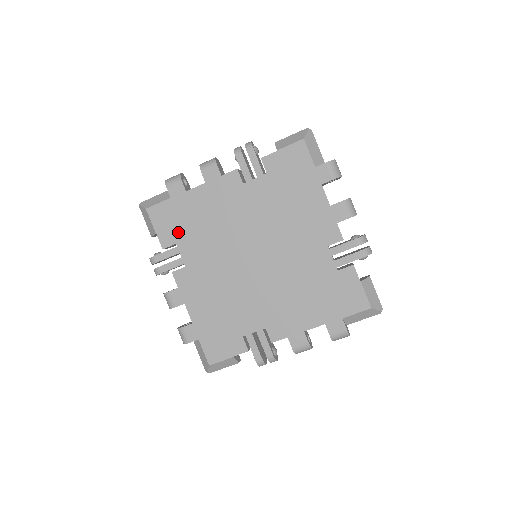
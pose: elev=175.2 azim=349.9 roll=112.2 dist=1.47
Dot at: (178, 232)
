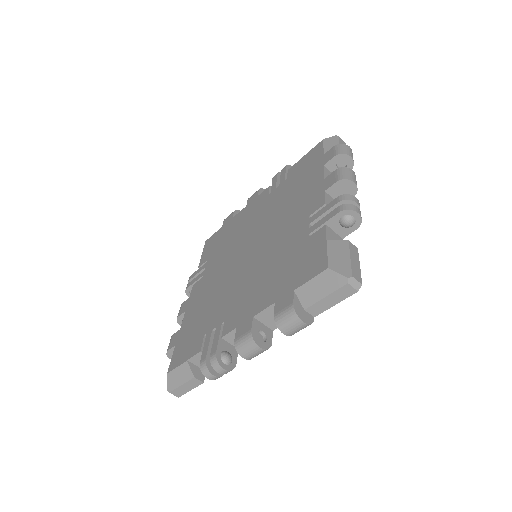
Dot at: (198, 334)
